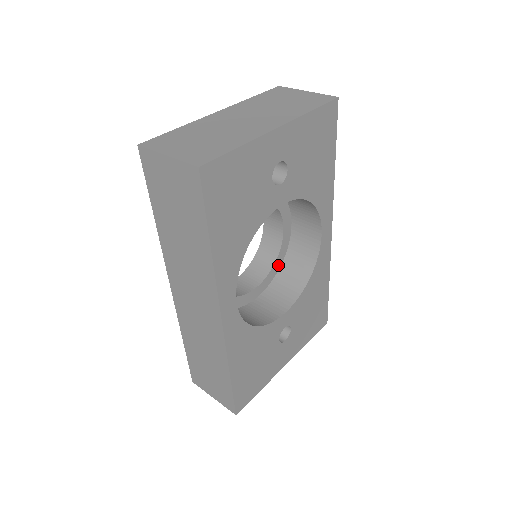
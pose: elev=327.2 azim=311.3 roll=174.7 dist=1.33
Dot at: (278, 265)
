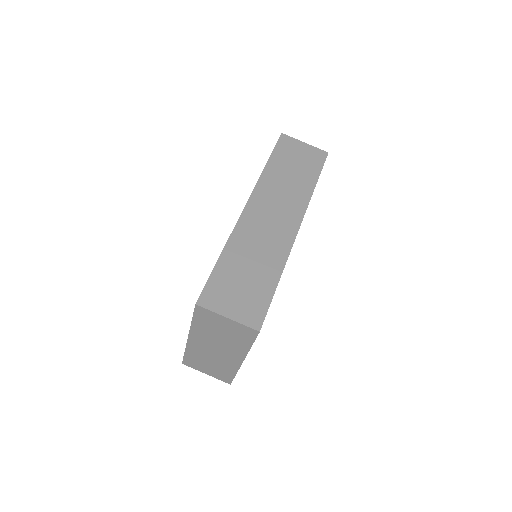
Dot at: occluded
